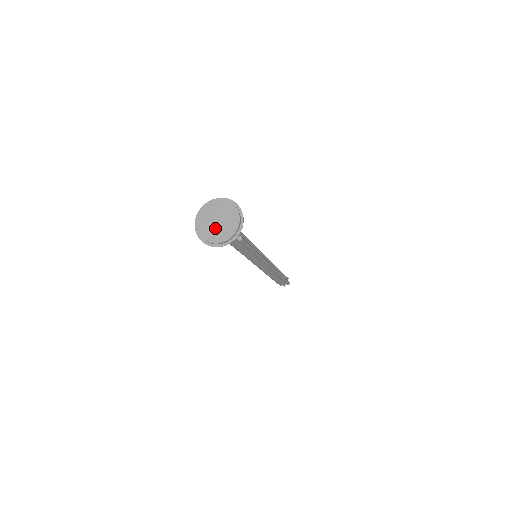
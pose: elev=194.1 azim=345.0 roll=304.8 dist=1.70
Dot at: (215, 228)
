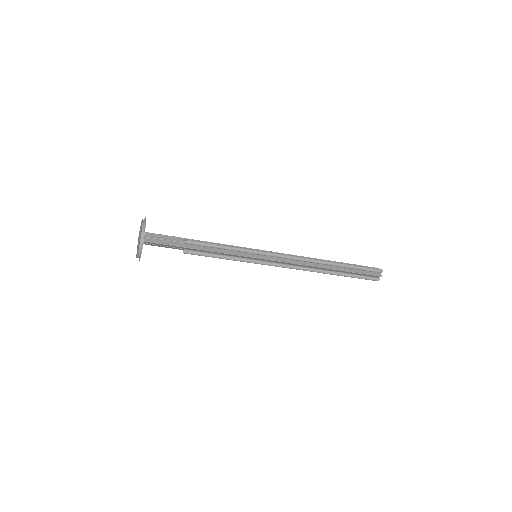
Dot at: occluded
